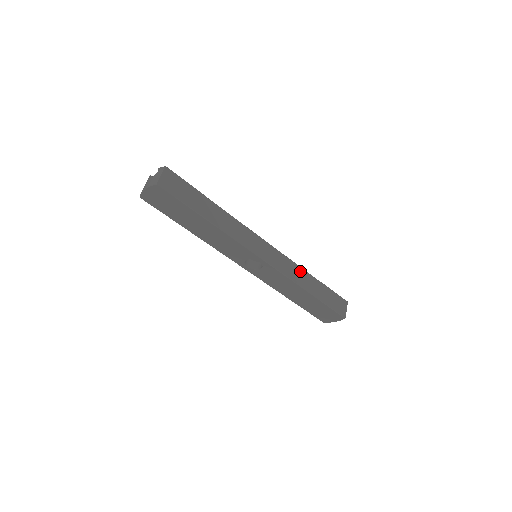
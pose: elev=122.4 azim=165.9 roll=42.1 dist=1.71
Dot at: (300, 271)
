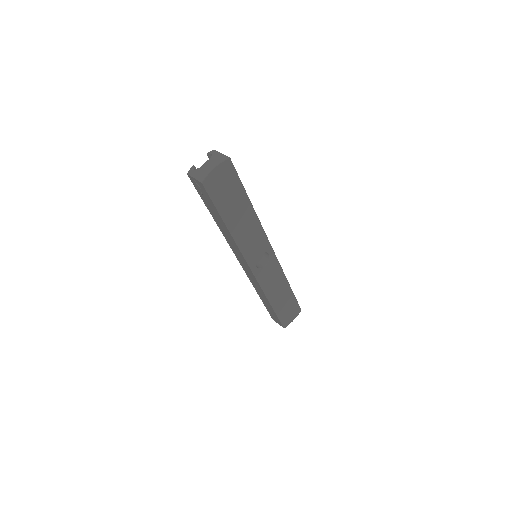
Dot at: occluded
